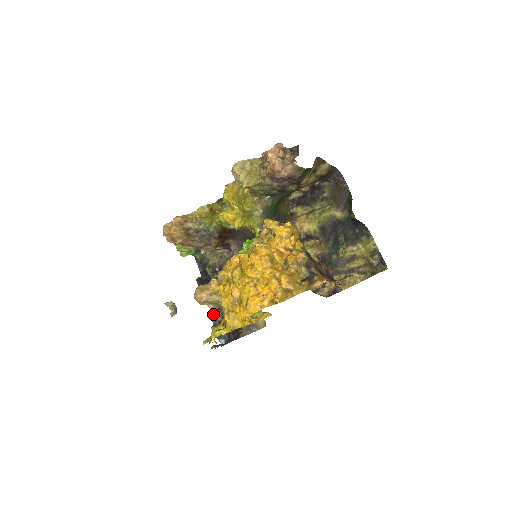
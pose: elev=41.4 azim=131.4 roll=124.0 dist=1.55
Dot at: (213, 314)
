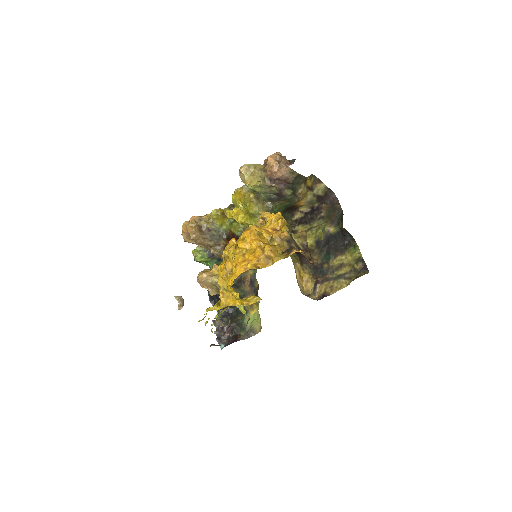
Dot at: (217, 321)
